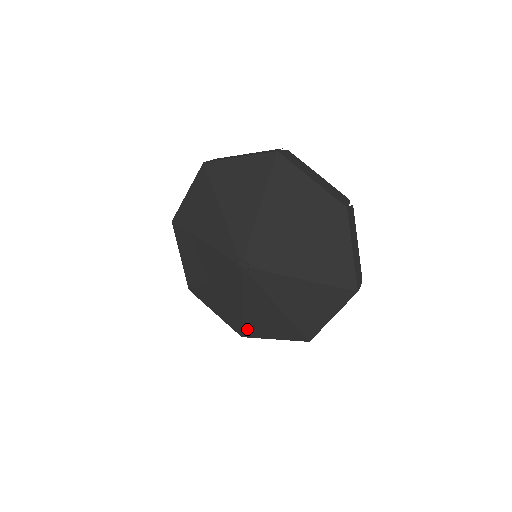
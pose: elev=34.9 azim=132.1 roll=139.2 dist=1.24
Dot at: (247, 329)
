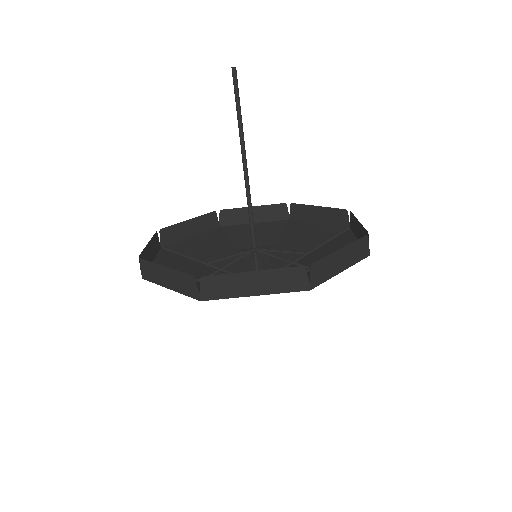
Dot at: (230, 233)
